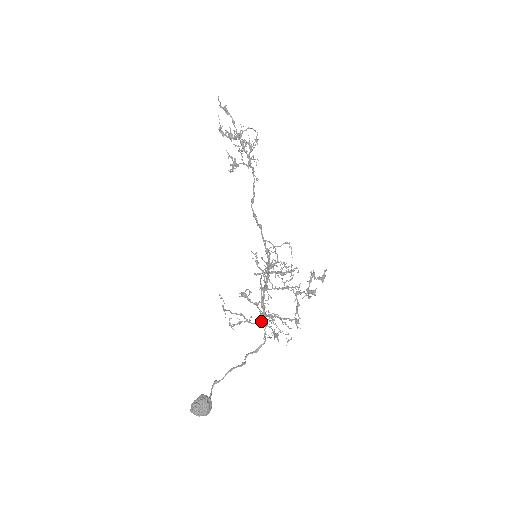
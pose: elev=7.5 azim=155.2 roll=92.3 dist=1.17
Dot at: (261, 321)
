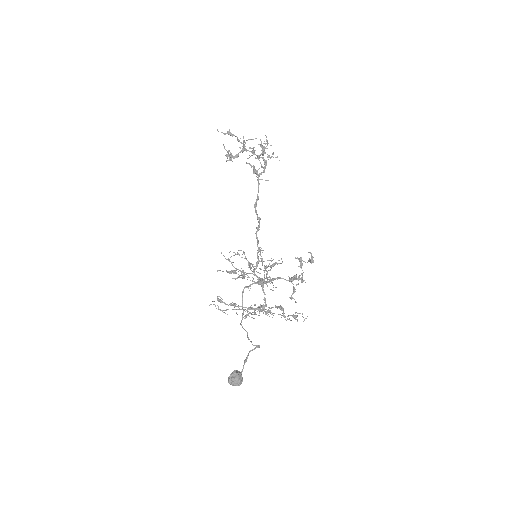
Dot at: (259, 312)
